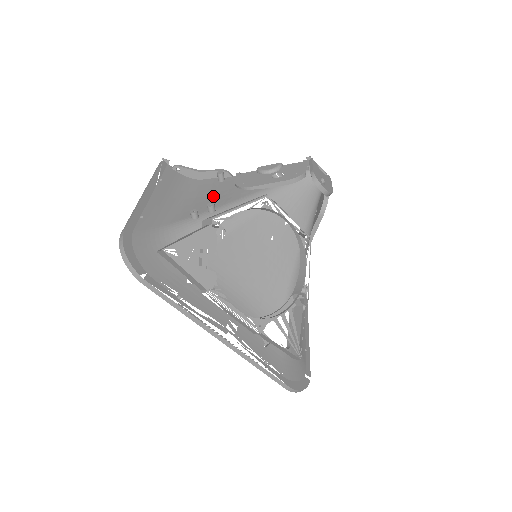
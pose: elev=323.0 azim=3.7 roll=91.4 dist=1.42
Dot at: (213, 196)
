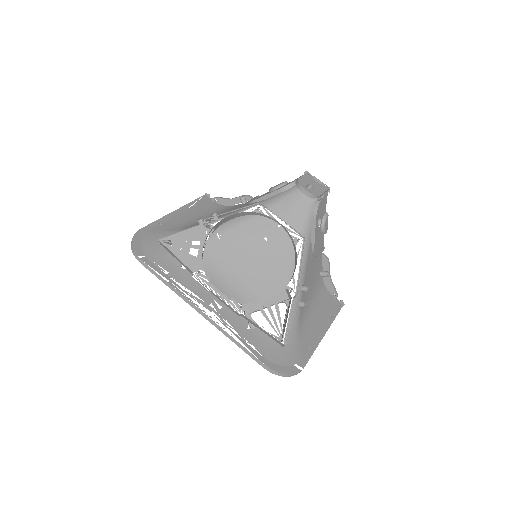
Dot at: occluded
